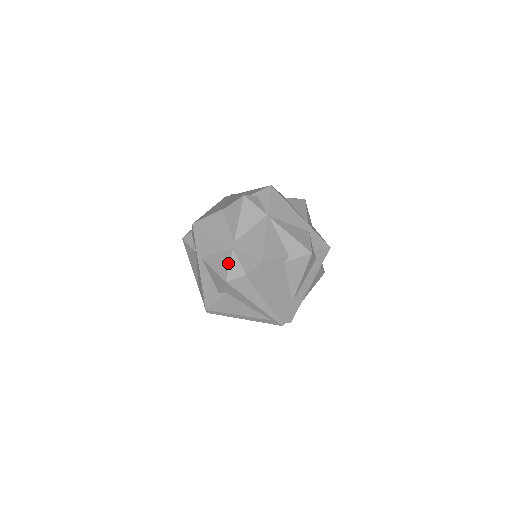
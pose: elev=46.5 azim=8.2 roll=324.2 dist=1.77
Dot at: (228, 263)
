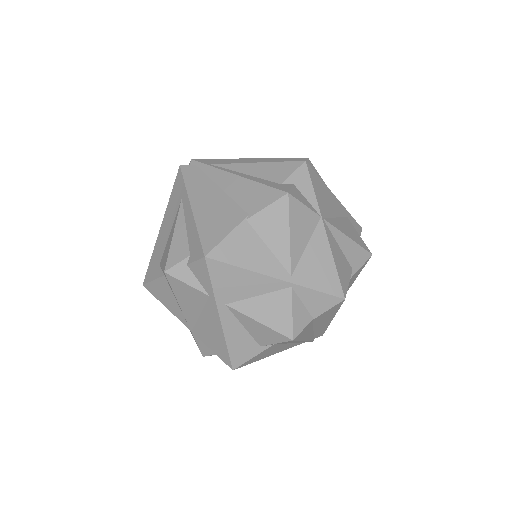
Dot at: (289, 311)
